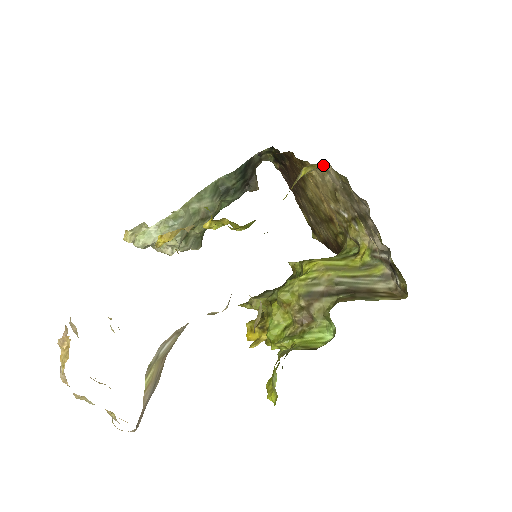
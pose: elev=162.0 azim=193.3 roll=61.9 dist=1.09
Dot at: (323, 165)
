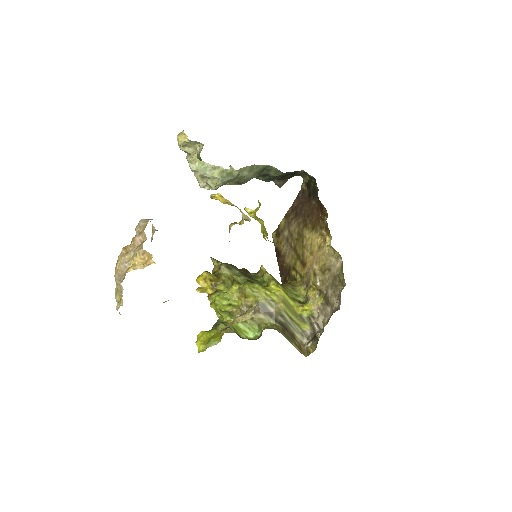
Dot at: (339, 254)
